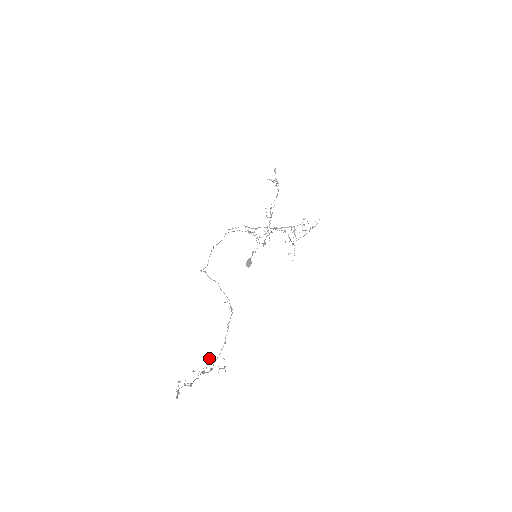
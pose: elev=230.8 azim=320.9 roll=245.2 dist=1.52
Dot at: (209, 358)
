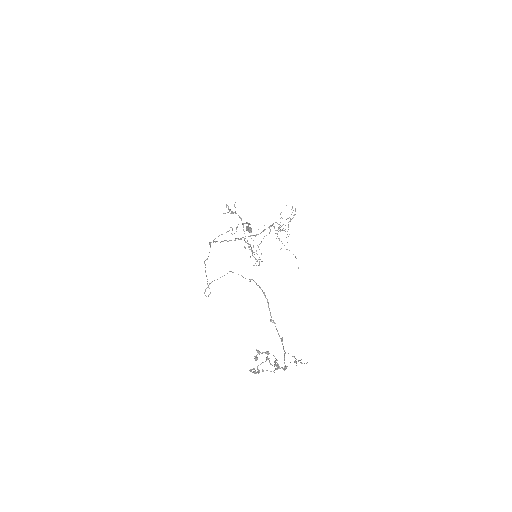
Dot at: occluded
